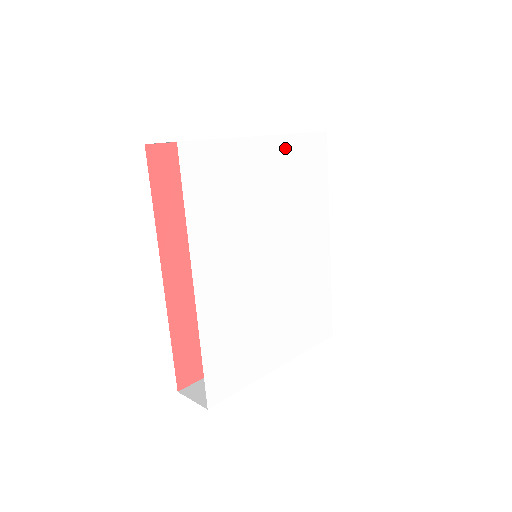
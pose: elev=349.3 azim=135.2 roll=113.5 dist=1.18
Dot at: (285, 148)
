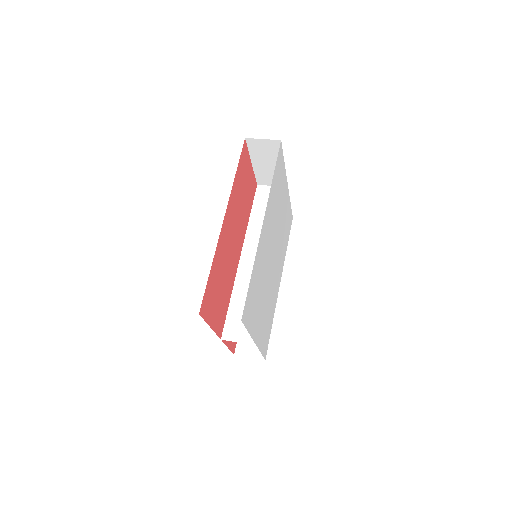
Dot at: (288, 202)
